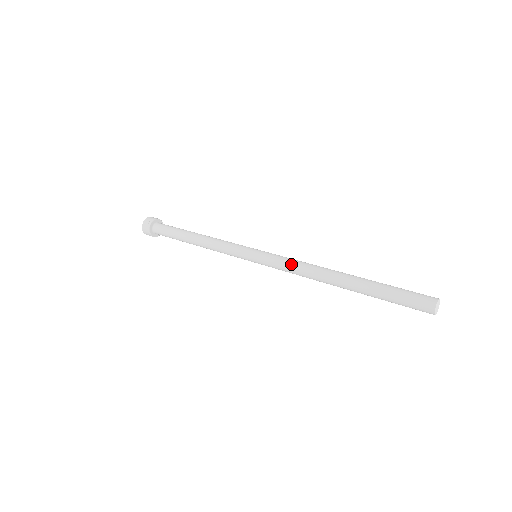
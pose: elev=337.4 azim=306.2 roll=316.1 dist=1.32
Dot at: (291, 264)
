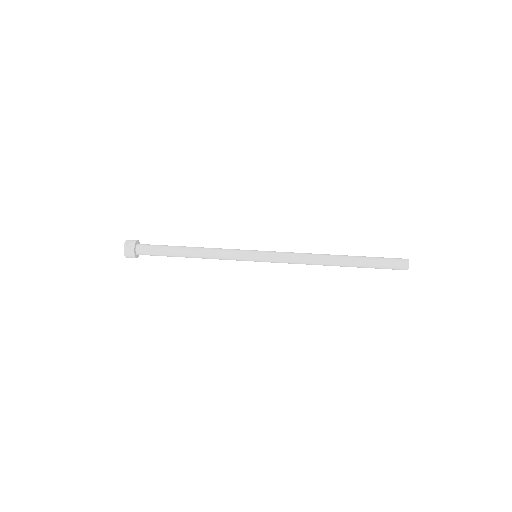
Dot at: (293, 256)
